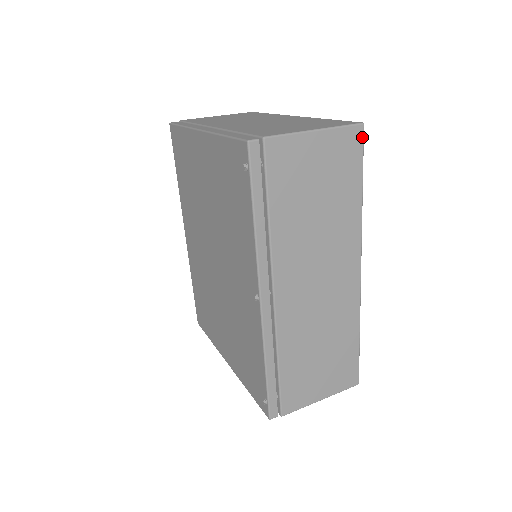
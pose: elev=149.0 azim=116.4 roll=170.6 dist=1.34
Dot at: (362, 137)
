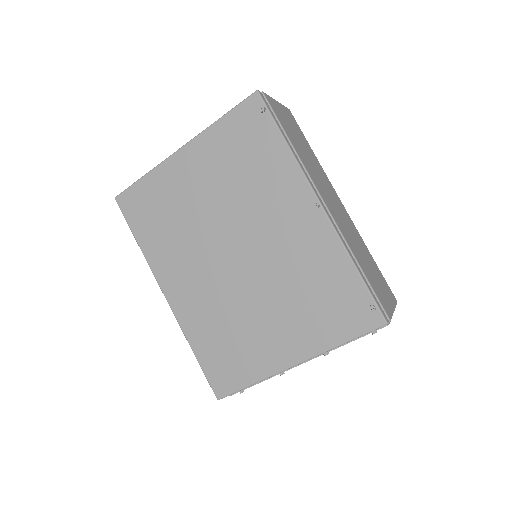
Dot at: (293, 117)
